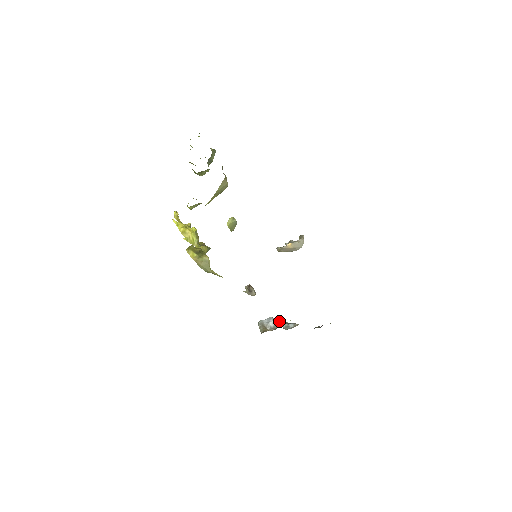
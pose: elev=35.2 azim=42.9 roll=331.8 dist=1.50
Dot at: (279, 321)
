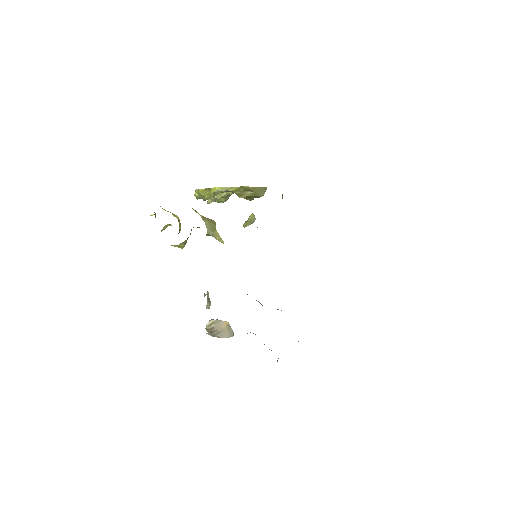
Dot at: occluded
